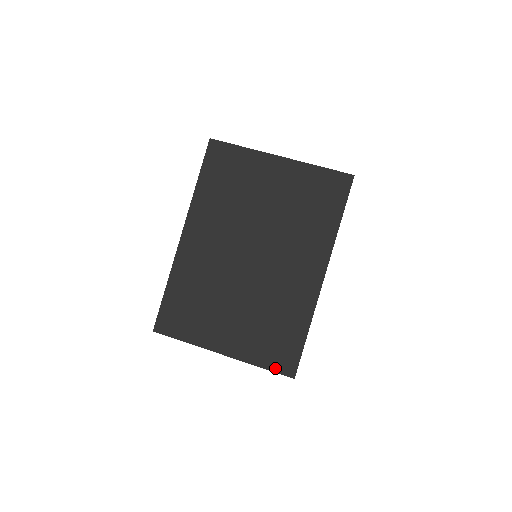
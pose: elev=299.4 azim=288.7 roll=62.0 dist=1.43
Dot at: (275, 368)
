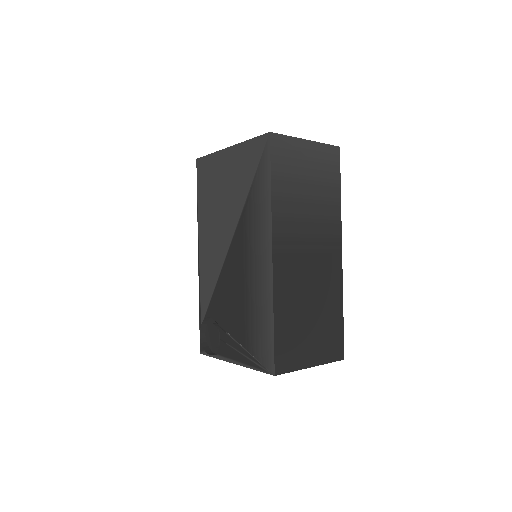
Dot at: (329, 145)
